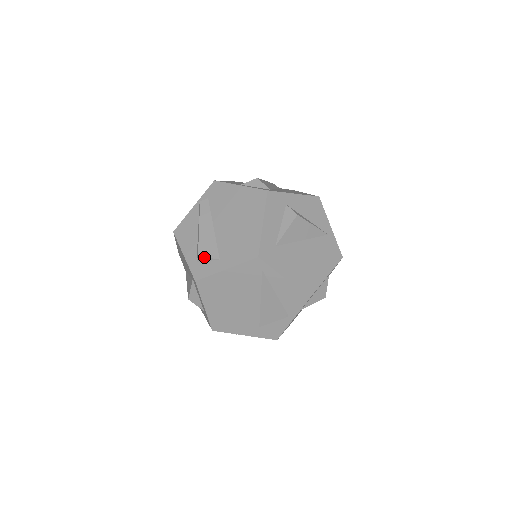
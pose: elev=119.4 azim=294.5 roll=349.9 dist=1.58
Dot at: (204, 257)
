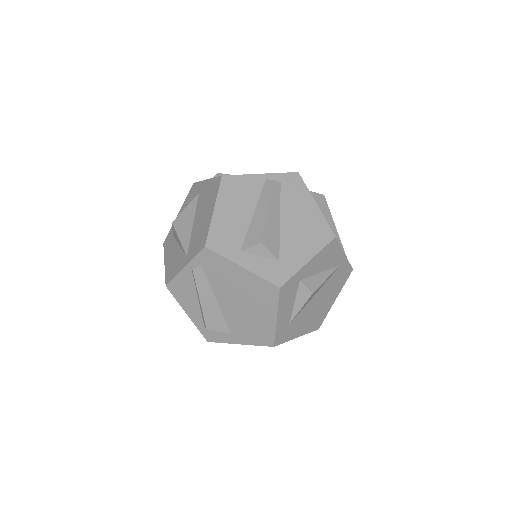
Dot at: occluded
